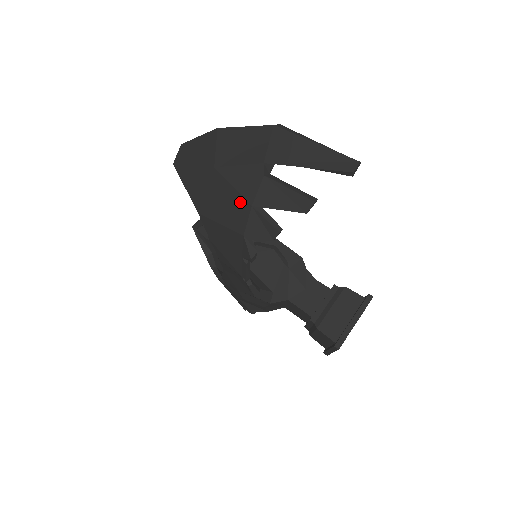
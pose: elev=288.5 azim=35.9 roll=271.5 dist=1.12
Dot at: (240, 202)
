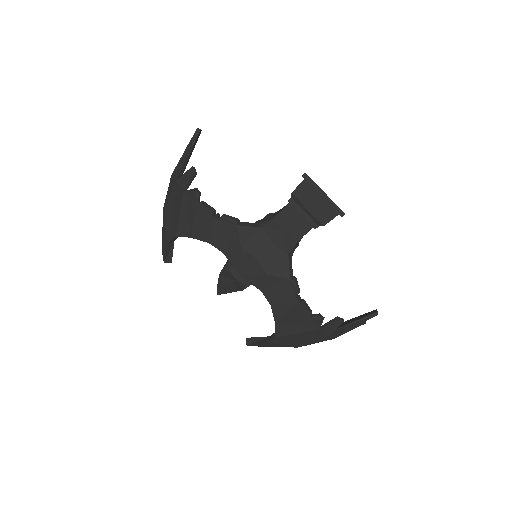
Dot at: (174, 191)
